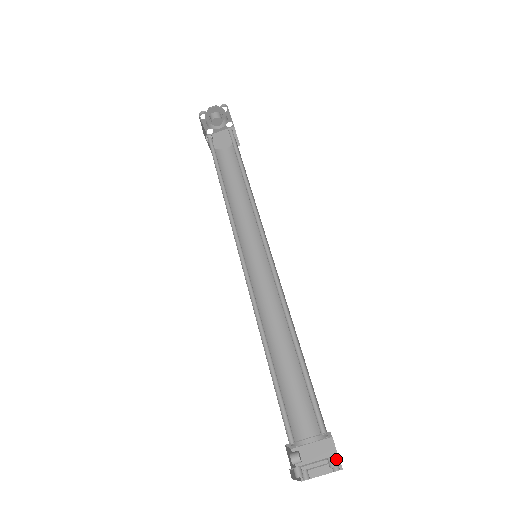
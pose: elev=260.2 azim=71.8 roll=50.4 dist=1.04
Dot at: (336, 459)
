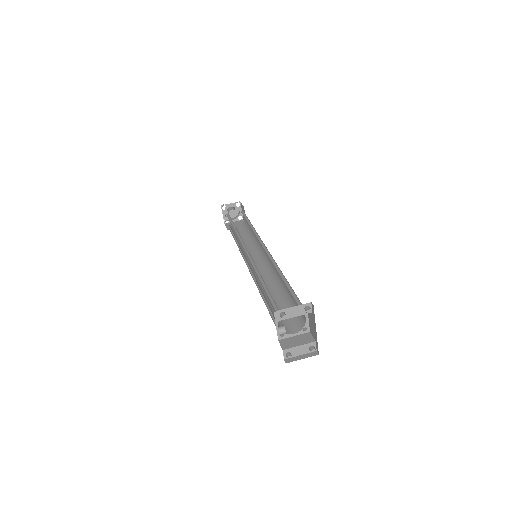
Dot at: (313, 341)
